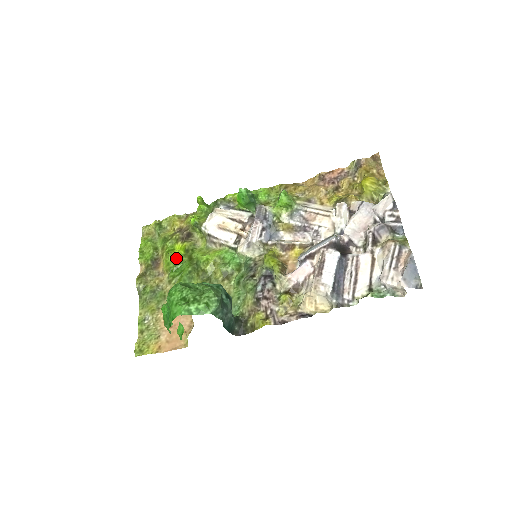
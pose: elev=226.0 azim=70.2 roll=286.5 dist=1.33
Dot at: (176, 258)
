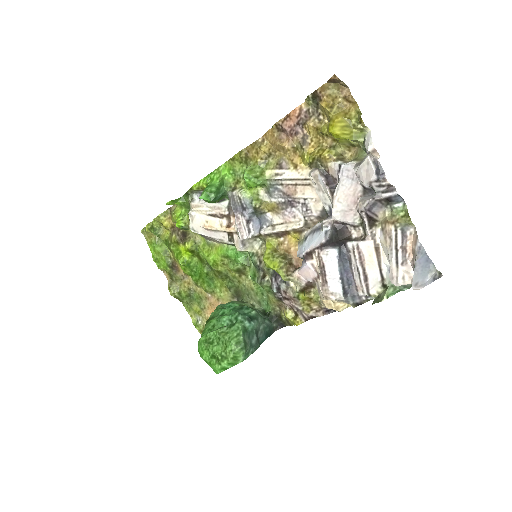
Dot at: (187, 262)
